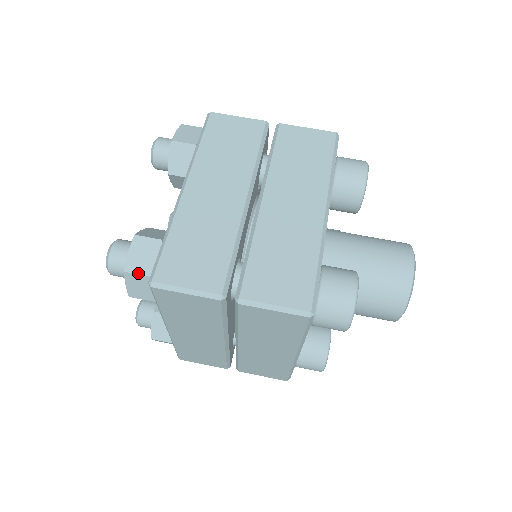
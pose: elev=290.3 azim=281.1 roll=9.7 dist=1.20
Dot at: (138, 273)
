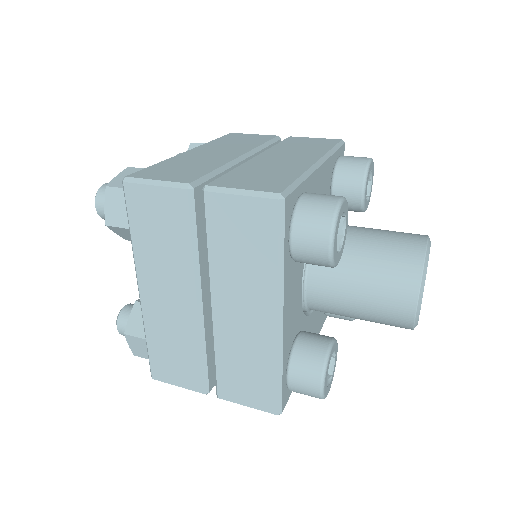
Dot at: (118, 187)
